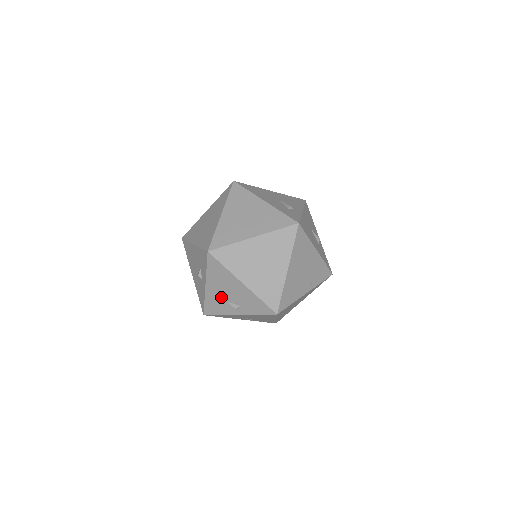
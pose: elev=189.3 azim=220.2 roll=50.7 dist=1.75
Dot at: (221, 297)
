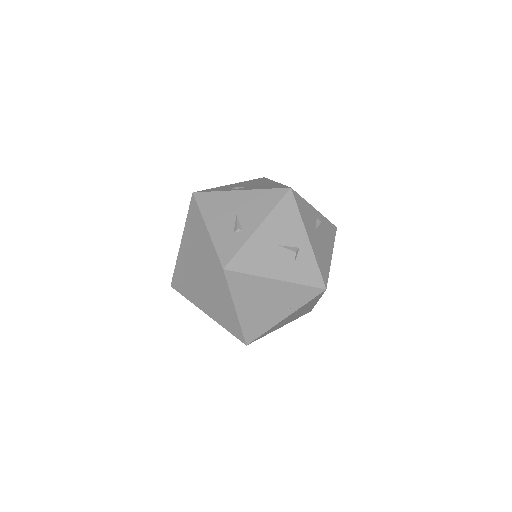
Dot at: occluded
